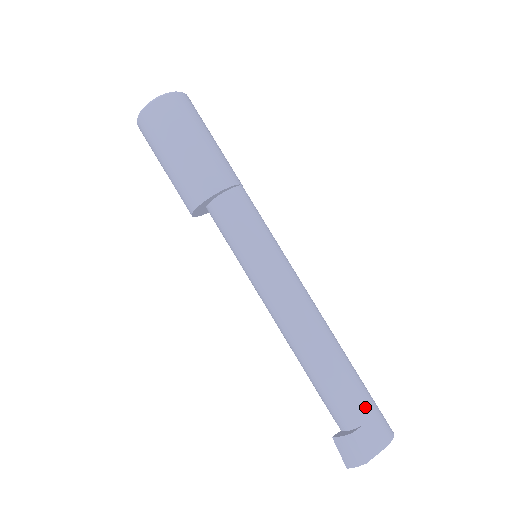
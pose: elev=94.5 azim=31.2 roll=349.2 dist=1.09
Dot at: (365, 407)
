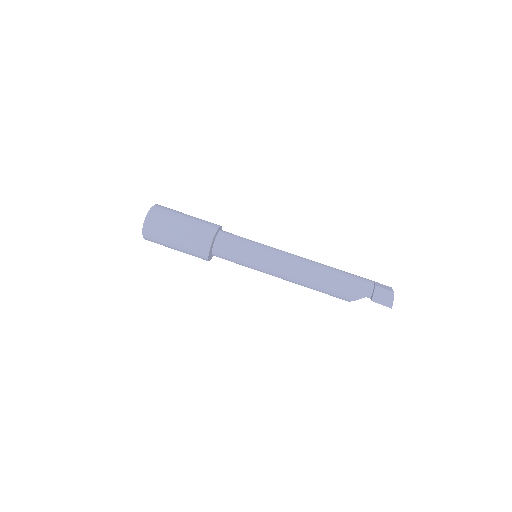
Dot at: (366, 279)
